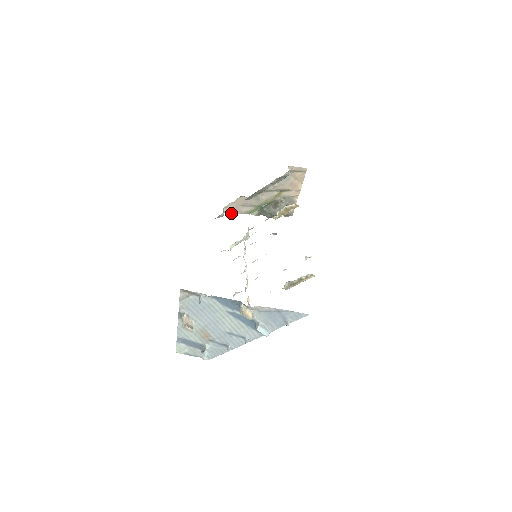
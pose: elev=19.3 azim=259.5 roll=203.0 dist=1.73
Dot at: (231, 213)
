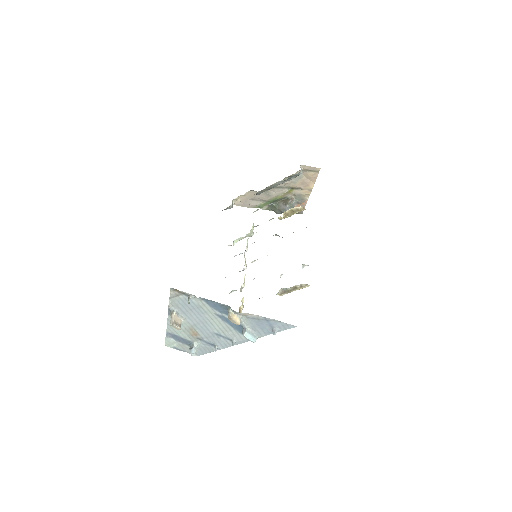
Dot at: occluded
